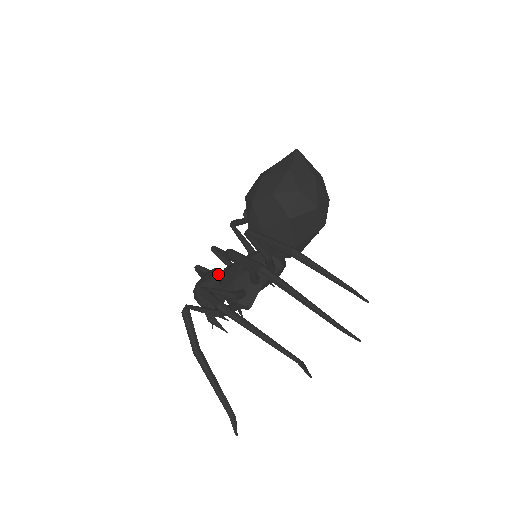
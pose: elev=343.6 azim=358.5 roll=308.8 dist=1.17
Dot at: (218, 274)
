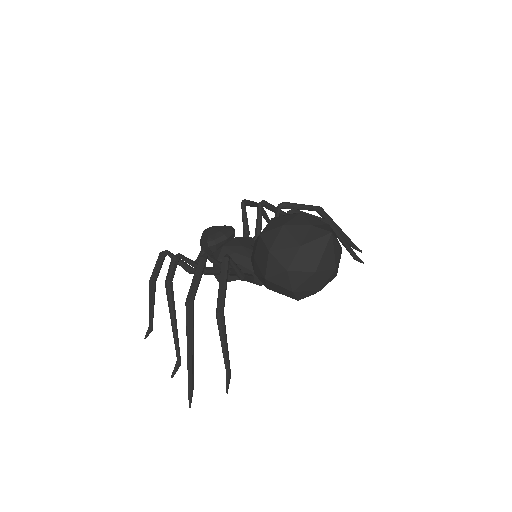
Dot at: (221, 241)
